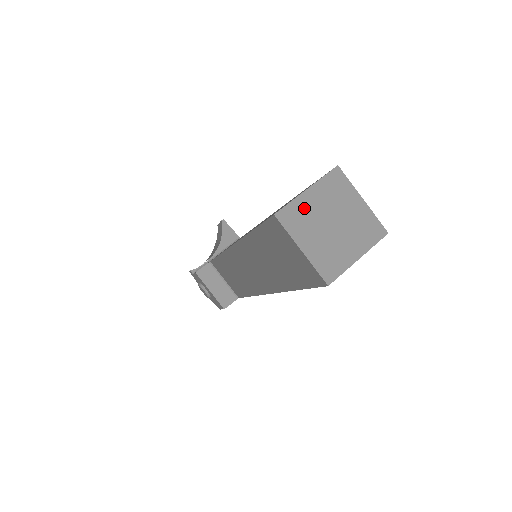
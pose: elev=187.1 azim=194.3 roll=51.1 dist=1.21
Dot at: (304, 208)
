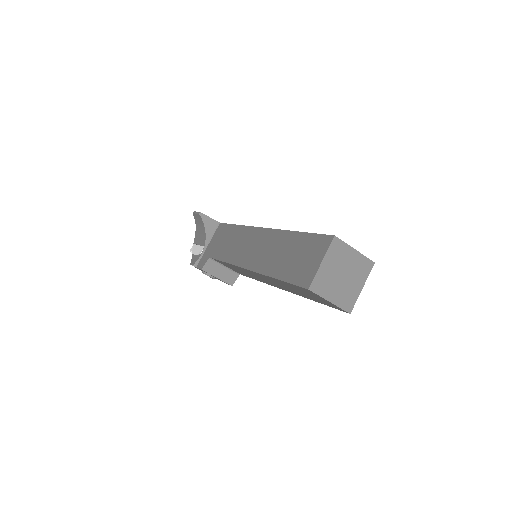
Dot at: (324, 275)
